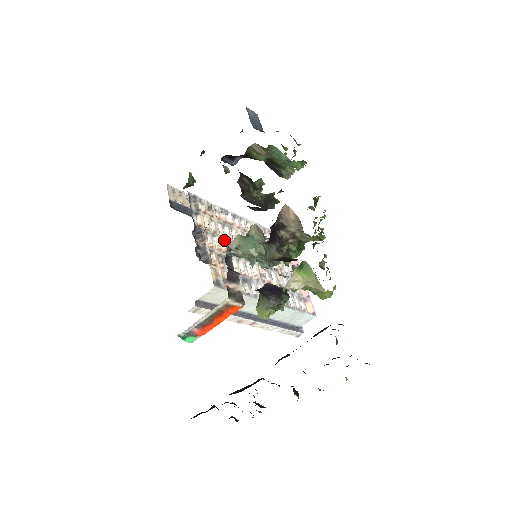
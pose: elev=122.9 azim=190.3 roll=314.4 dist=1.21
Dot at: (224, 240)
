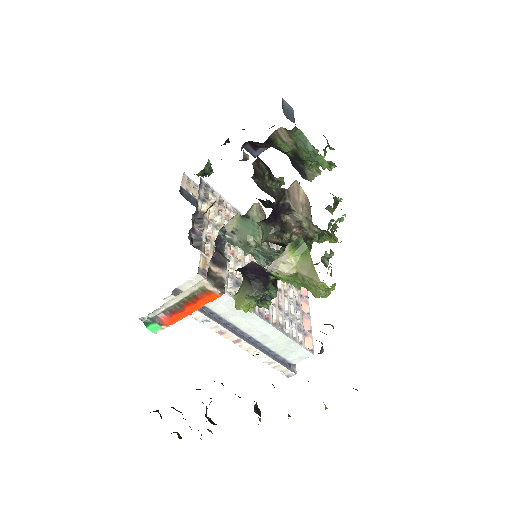
Dot at: occluded
